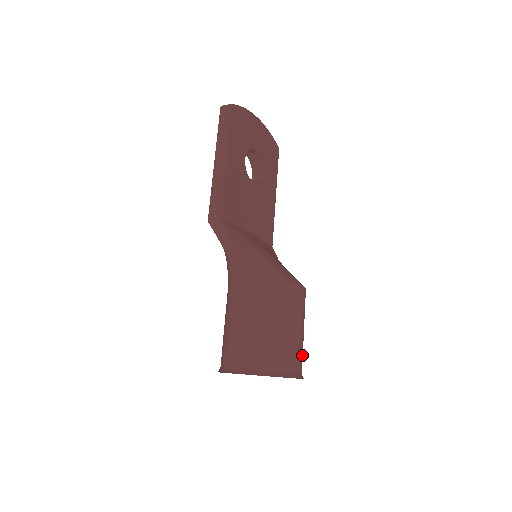
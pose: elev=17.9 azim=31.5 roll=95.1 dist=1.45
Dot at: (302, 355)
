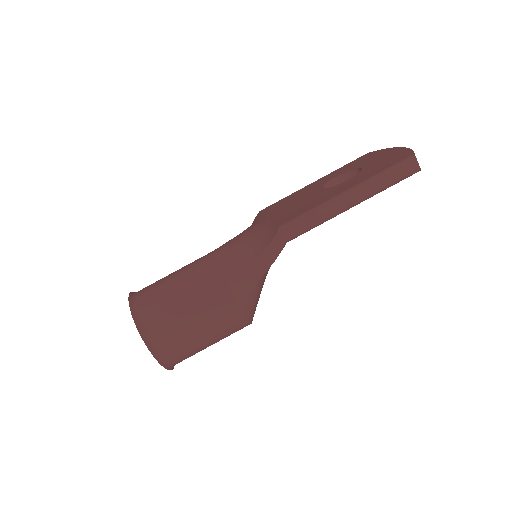
Dot at: occluded
